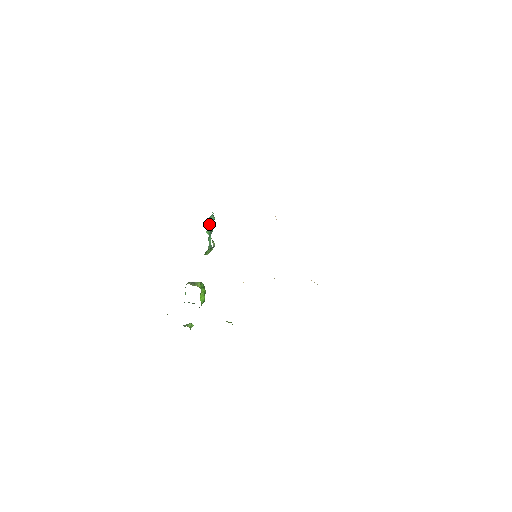
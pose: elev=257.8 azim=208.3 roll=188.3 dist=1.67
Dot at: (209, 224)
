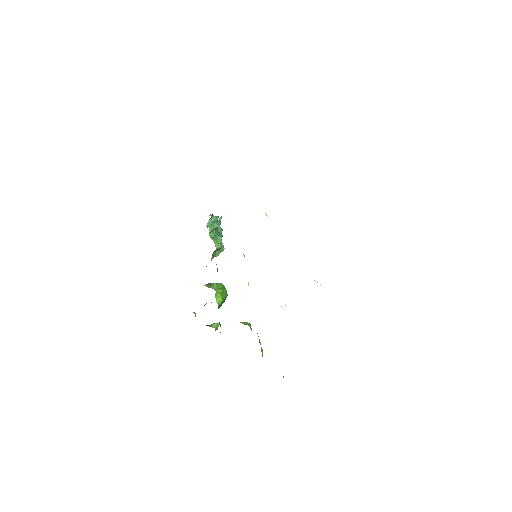
Dot at: (211, 226)
